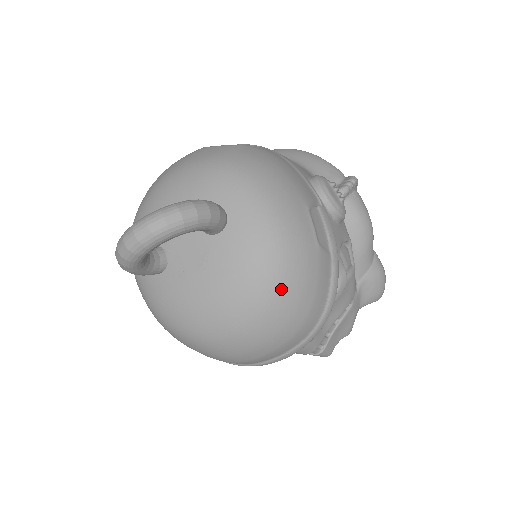
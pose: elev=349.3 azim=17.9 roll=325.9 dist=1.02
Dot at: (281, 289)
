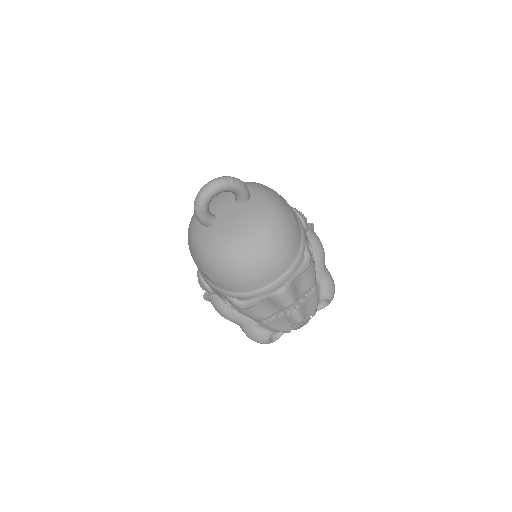
Dot at: (276, 227)
